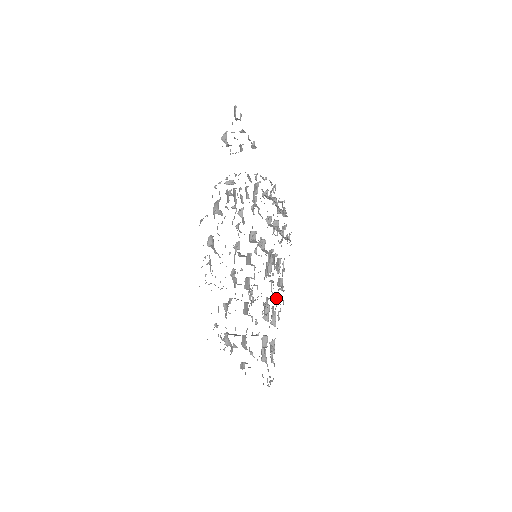
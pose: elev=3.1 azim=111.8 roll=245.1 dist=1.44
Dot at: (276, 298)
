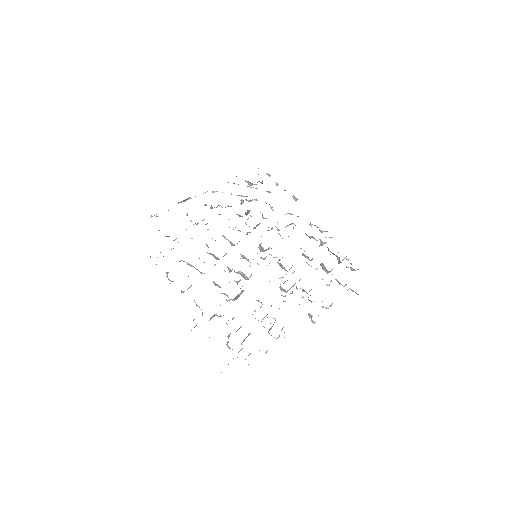
Dot at: occluded
